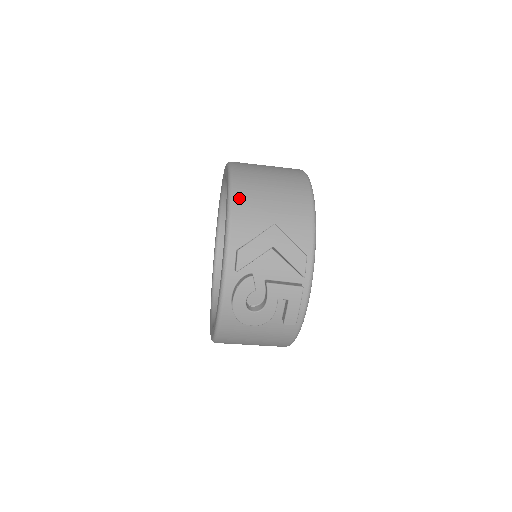
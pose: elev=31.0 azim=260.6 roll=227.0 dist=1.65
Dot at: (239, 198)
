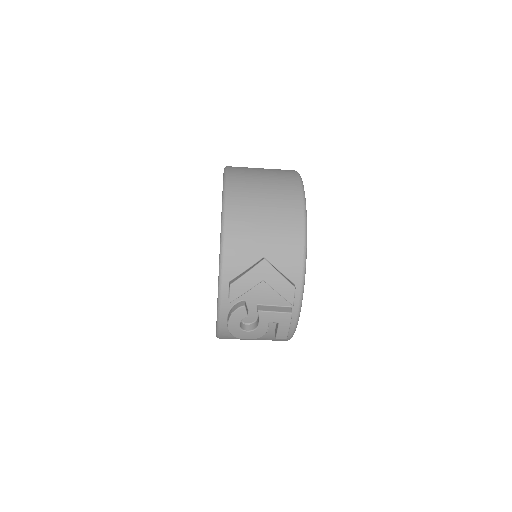
Dot at: (232, 229)
